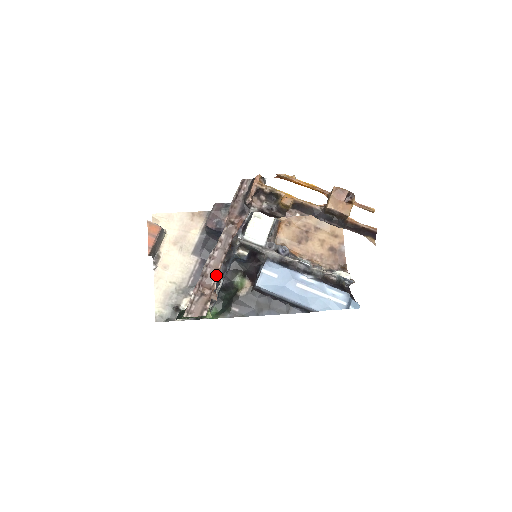
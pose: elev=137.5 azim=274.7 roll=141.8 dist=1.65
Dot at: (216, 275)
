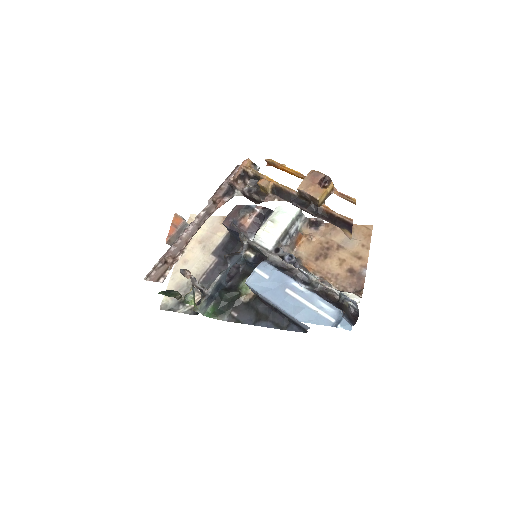
Dot at: (184, 247)
